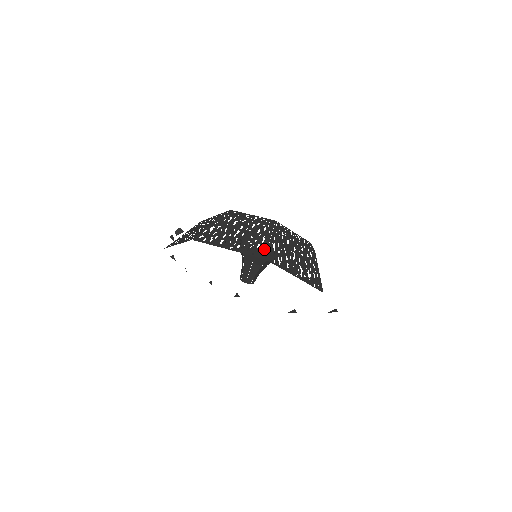
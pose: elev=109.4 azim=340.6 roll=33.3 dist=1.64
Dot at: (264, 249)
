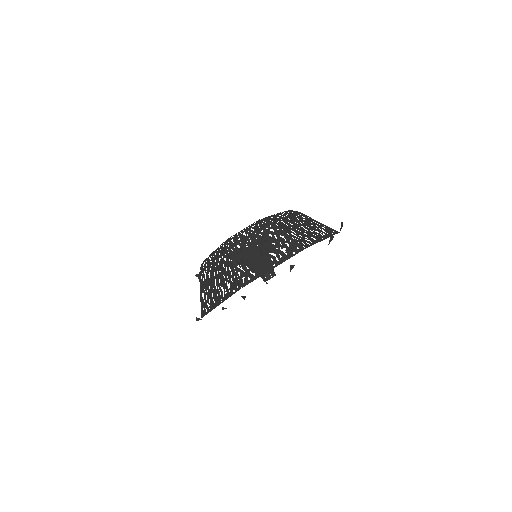
Dot at: (328, 228)
